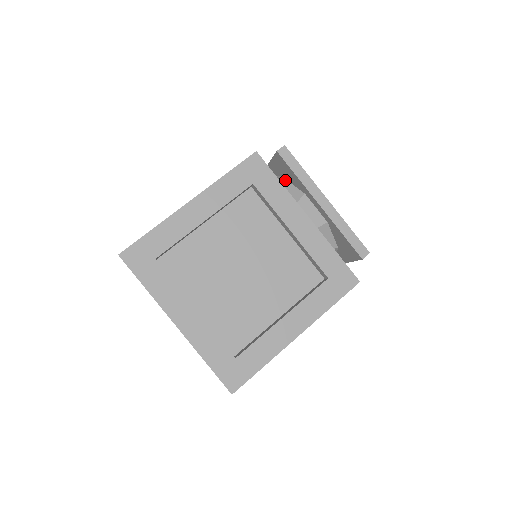
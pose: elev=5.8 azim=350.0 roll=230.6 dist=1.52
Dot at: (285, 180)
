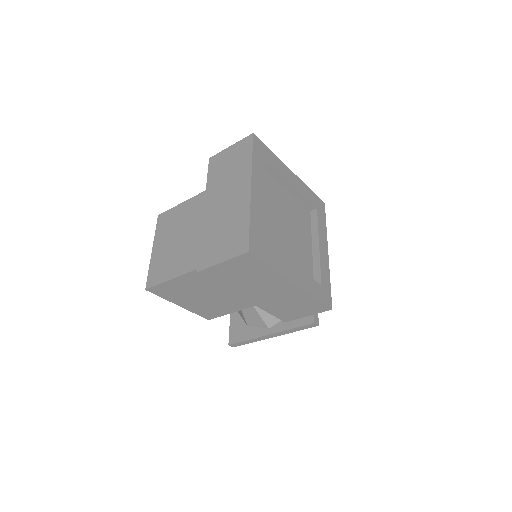
Dot at: occluded
